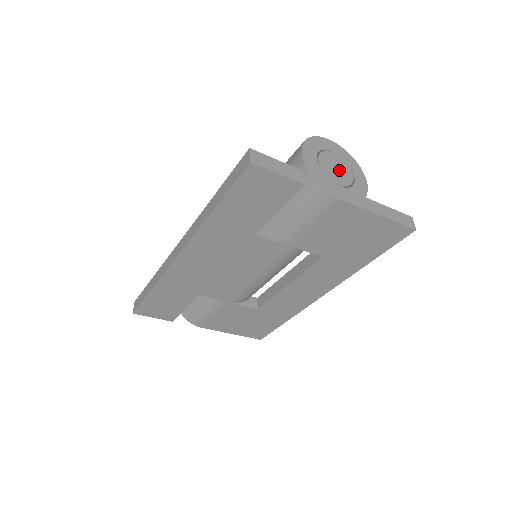
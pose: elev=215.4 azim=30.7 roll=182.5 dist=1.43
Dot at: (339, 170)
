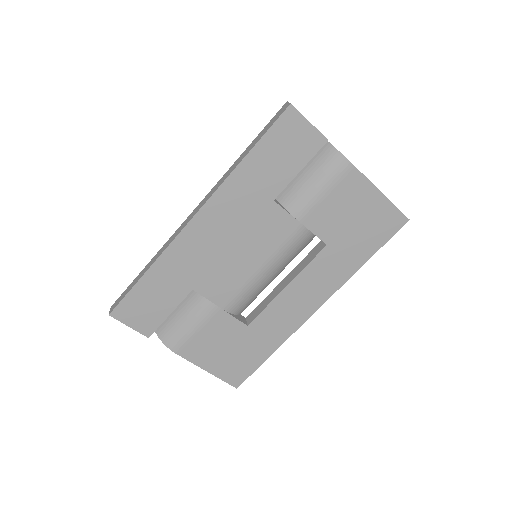
Dot at: occluded
